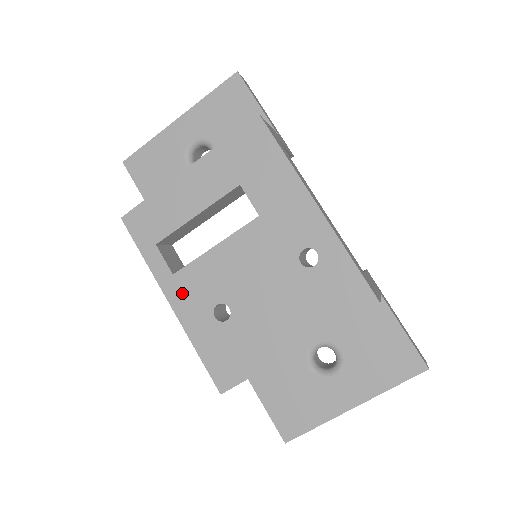
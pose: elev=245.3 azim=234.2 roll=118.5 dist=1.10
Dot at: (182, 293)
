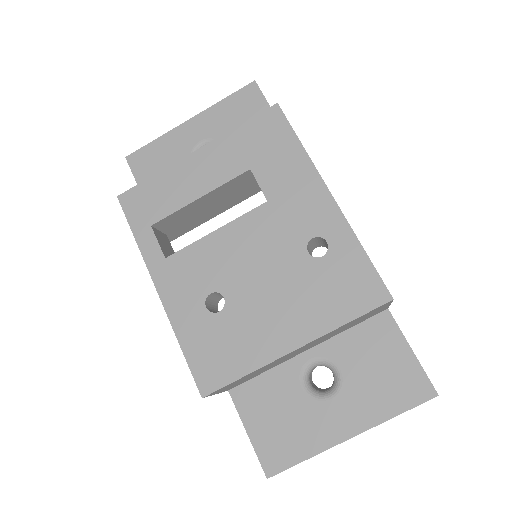
Dot at: (173, 279)
